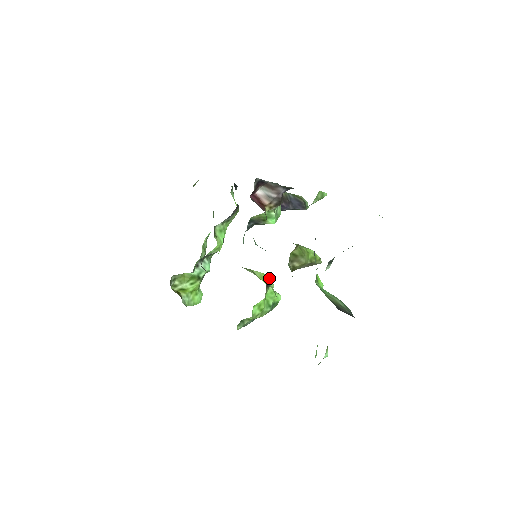
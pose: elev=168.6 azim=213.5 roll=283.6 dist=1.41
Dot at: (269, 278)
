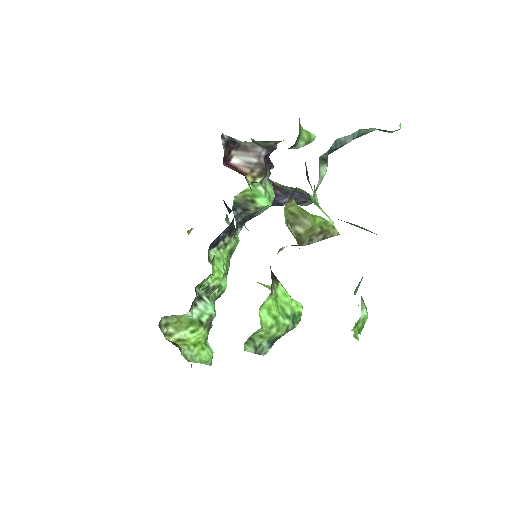
Dot at: occluded
